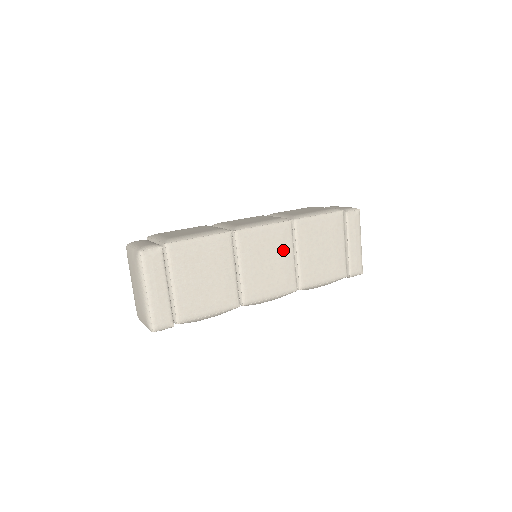
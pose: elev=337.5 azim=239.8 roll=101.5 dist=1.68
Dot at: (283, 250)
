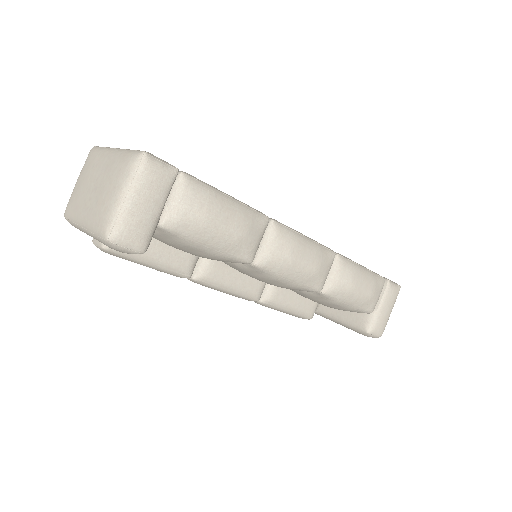
Dot at: occluded
